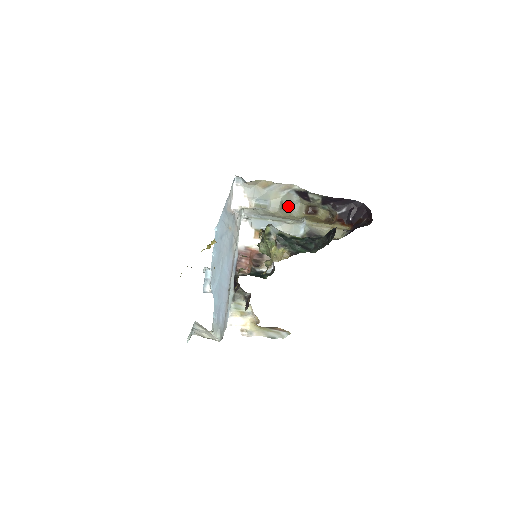
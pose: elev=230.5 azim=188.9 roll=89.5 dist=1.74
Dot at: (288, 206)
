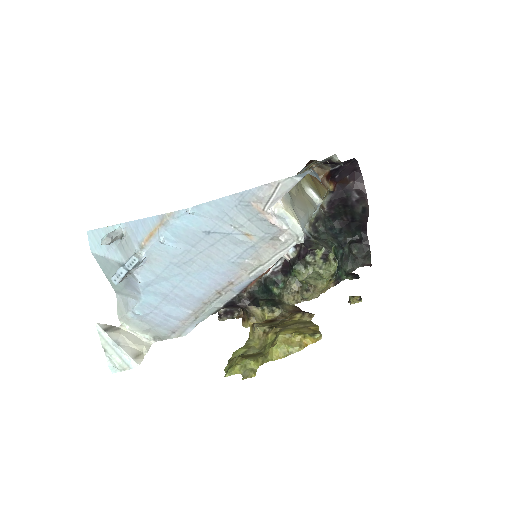
Dot at: occluded
